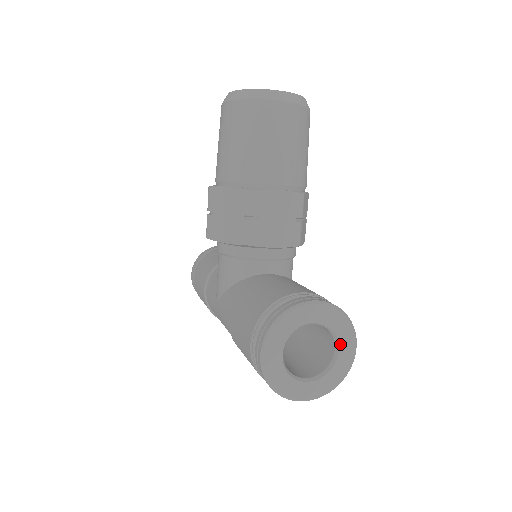
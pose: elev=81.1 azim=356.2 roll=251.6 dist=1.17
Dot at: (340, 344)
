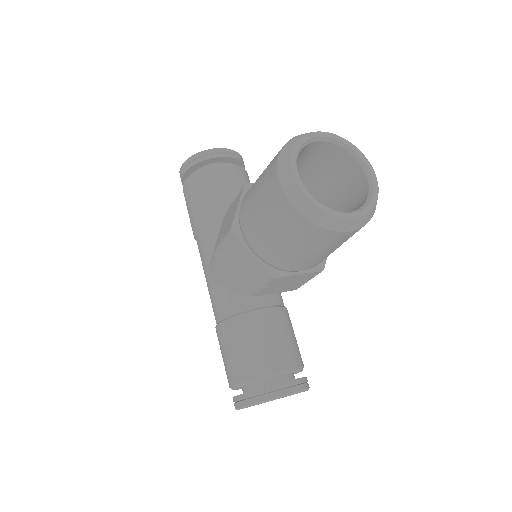
Dot at: occluded
